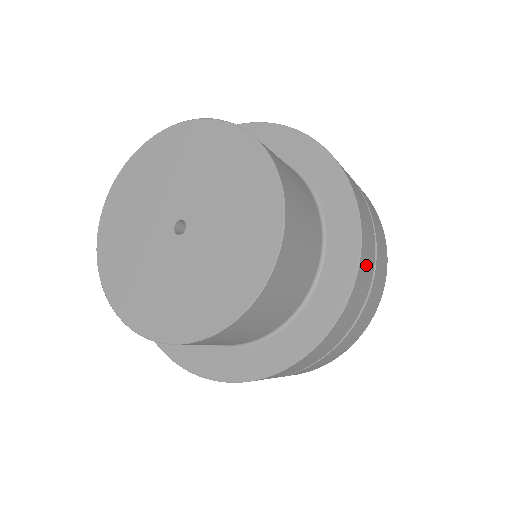
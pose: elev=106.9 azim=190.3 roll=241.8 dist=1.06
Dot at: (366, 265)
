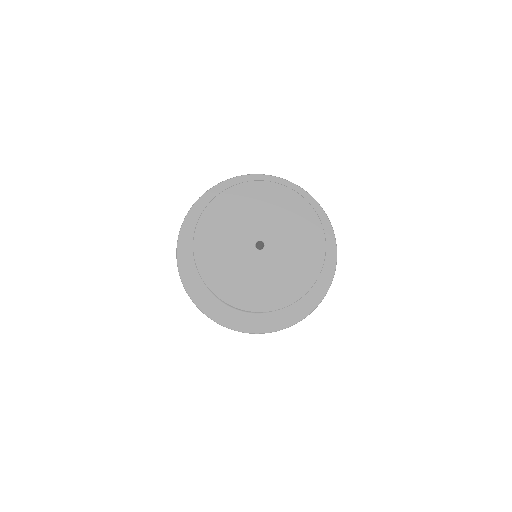
Dot at: occluded
